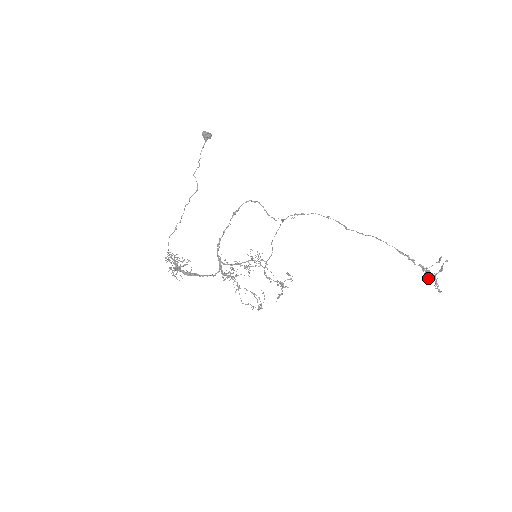
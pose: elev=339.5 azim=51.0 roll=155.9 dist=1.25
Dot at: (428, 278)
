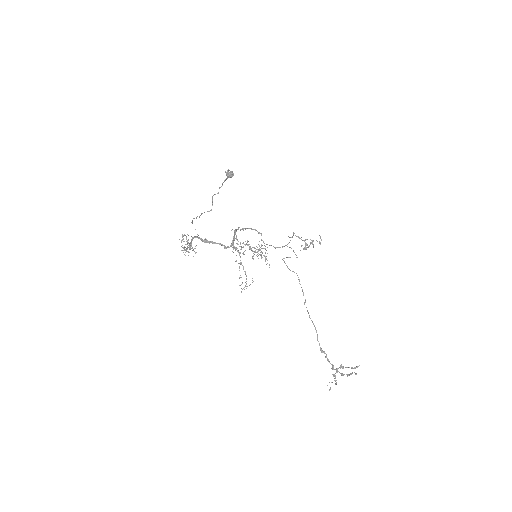
Dot at: (333, 374)
